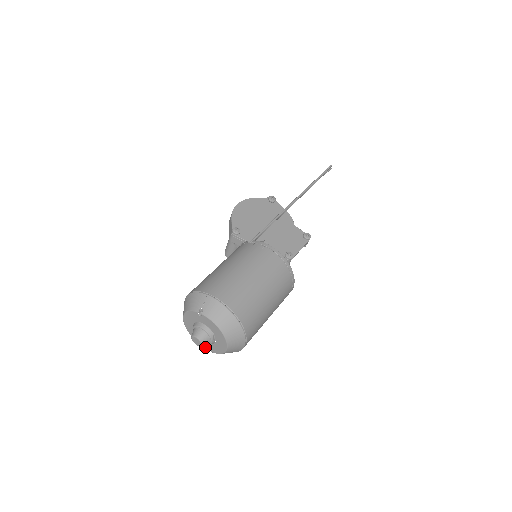
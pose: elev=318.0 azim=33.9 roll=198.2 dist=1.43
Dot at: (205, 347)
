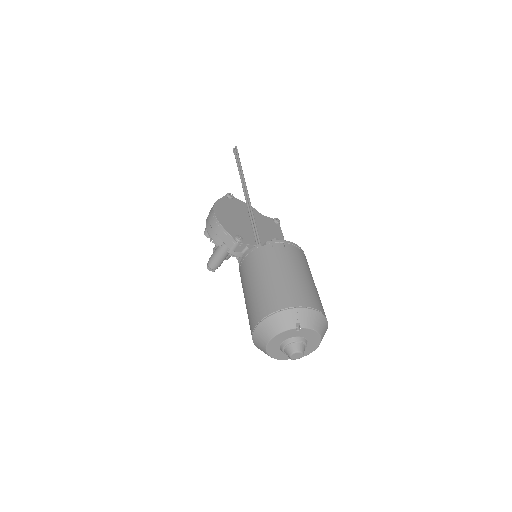
Dot at: (286, 359)
